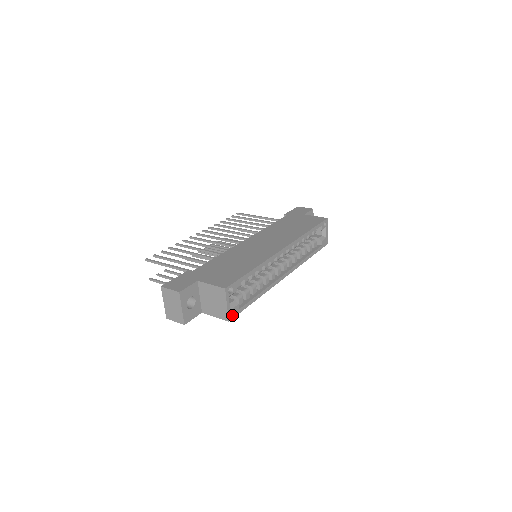
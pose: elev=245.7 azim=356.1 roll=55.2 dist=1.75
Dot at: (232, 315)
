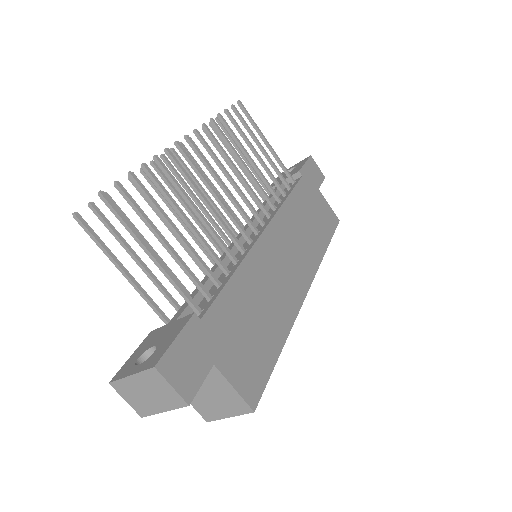
Dot at: occluded
